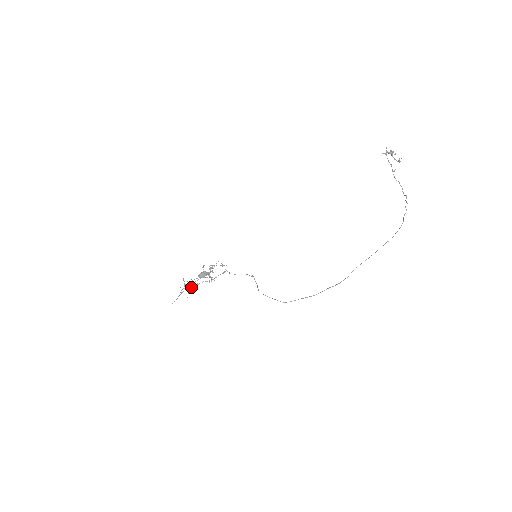
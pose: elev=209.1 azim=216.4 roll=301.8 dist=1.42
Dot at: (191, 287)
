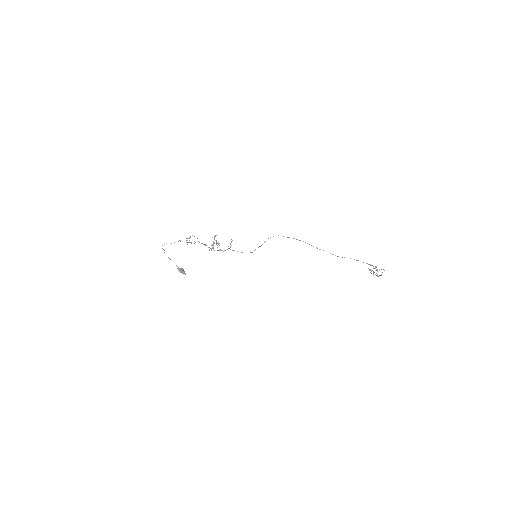
Dot at: (197, 238)
